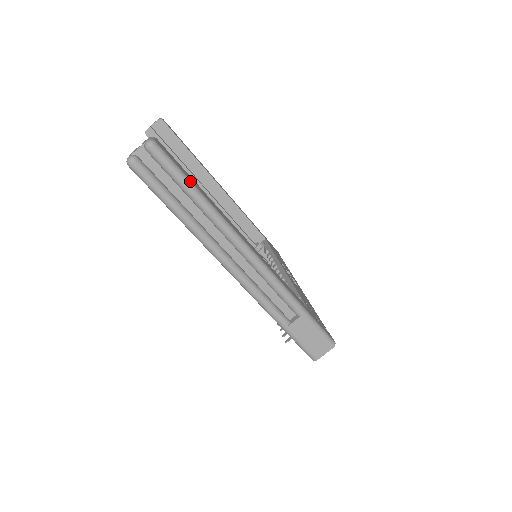
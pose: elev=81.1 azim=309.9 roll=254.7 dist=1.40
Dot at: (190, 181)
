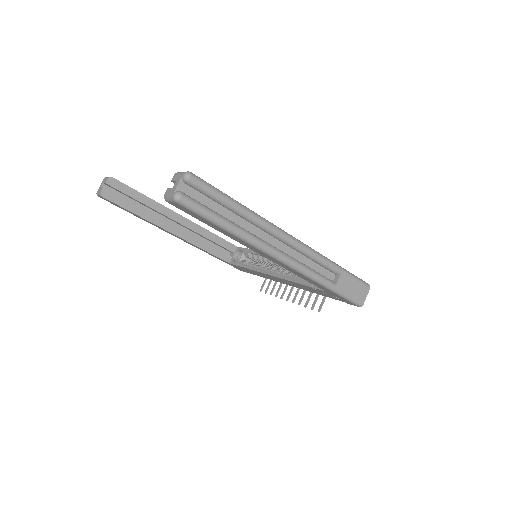
Dot at: occluded
